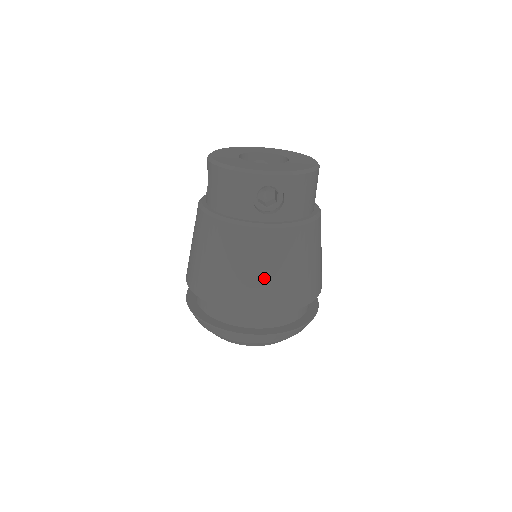
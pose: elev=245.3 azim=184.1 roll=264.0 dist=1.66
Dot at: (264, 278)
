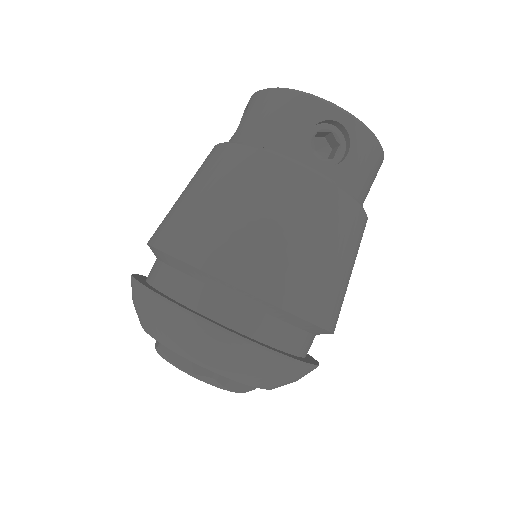
Dot at: (287, 244)
